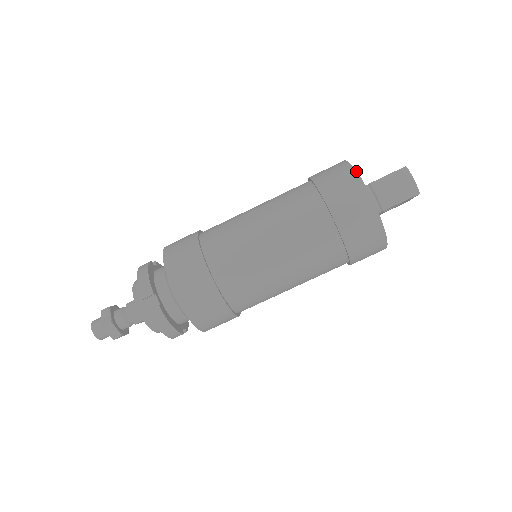
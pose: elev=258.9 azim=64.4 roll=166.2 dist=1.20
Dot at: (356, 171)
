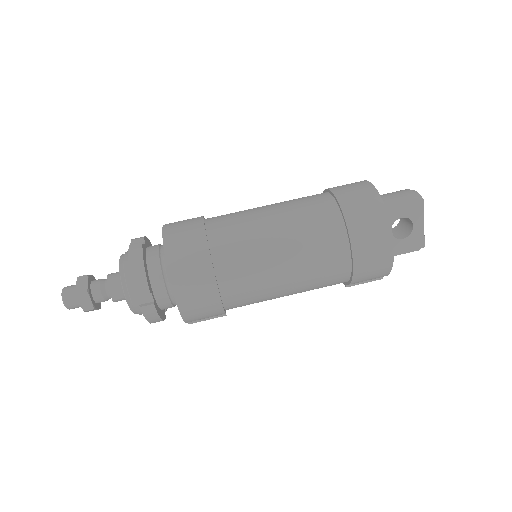
Dot at: occluded
